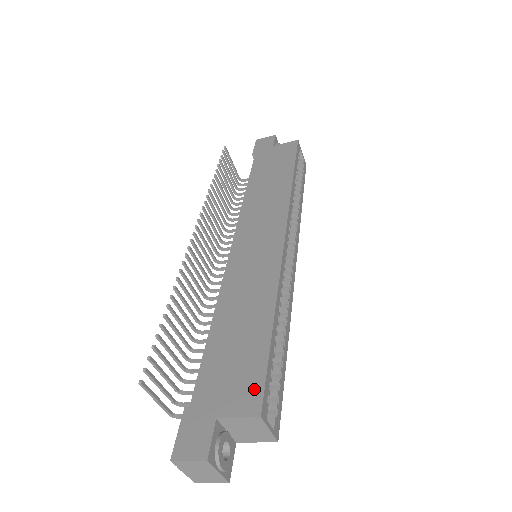
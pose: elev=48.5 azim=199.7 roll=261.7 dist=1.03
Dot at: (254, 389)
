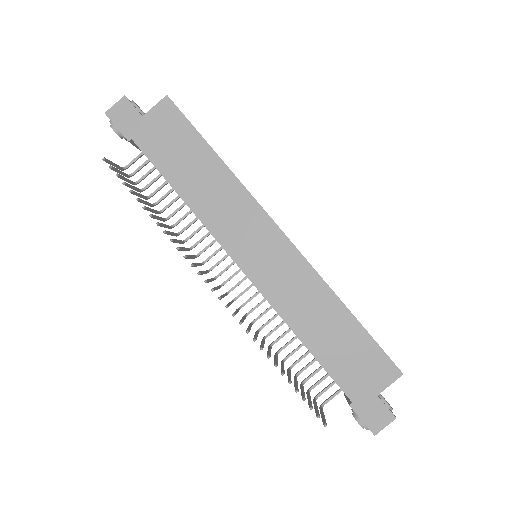
Dot at: (384, 363)
